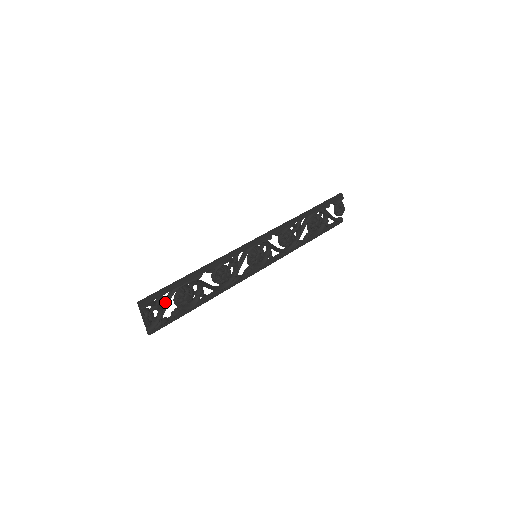
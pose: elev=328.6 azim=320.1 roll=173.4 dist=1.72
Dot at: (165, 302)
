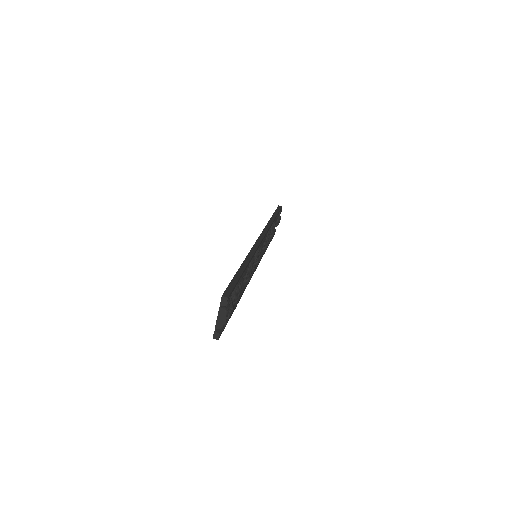
Dot at: occluded
